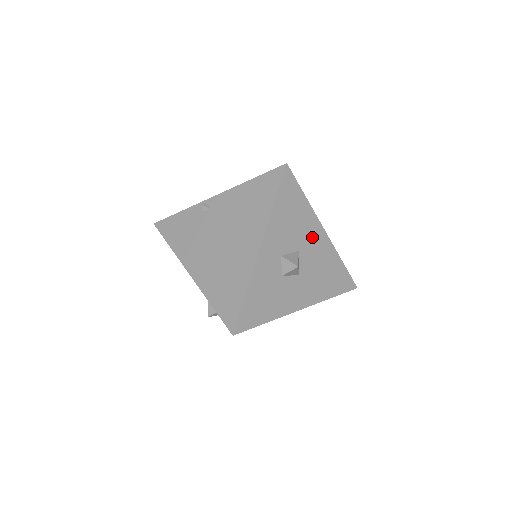
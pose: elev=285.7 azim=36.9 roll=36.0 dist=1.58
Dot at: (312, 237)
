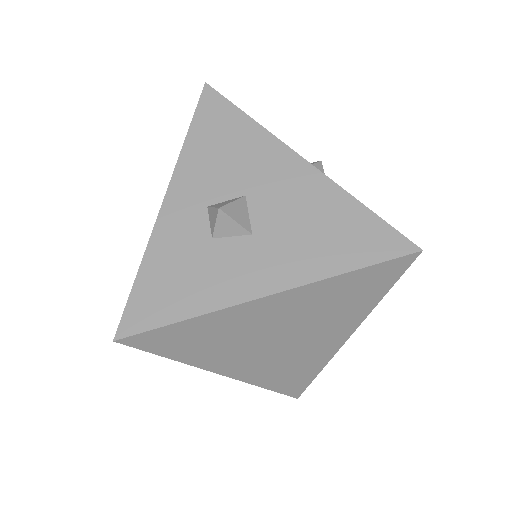
Dot at: (274, 171)
